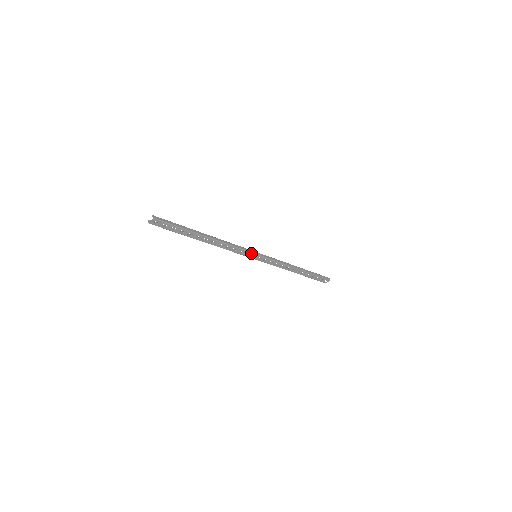
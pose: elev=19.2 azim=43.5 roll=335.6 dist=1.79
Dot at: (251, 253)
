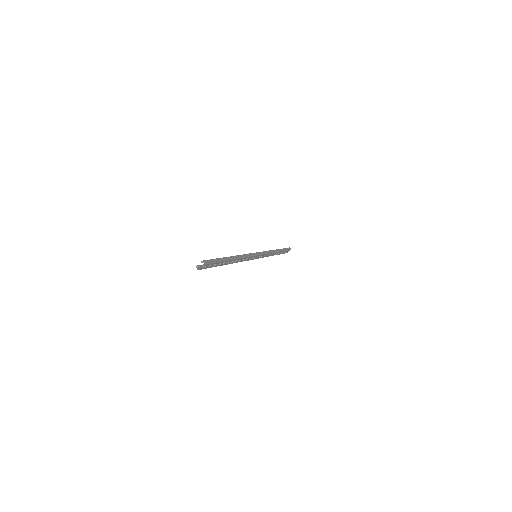
Dot at: (255, 256)
